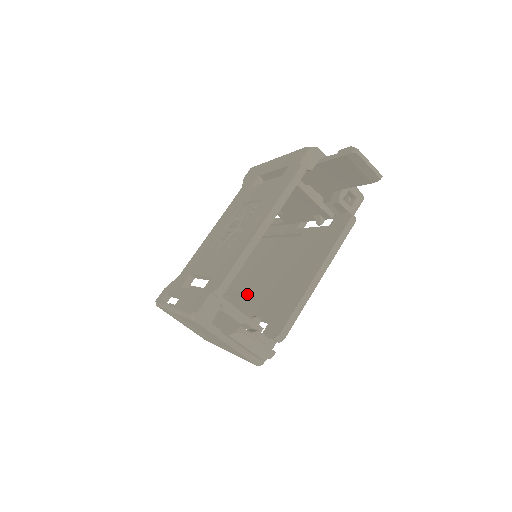
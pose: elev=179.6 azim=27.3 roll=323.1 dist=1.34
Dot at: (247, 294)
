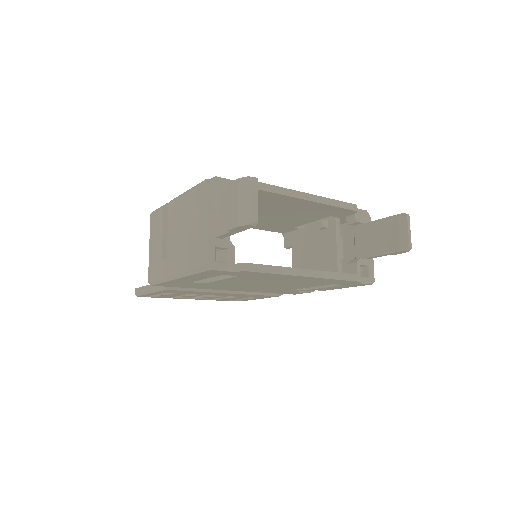
Dot at: occluded
